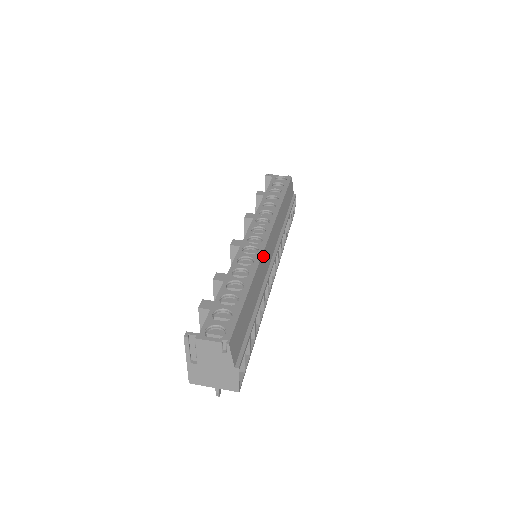
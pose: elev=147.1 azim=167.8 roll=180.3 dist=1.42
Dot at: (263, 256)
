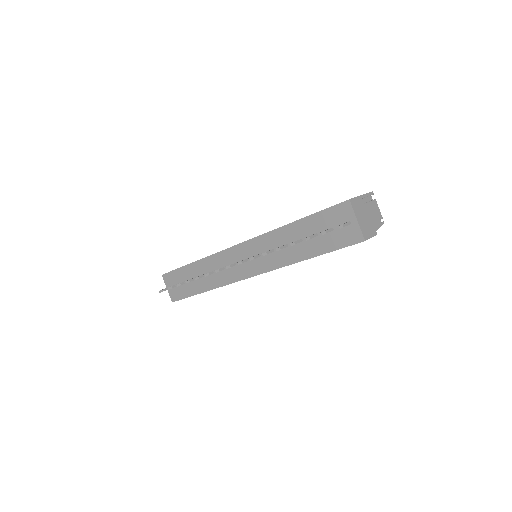
Dot at: occluded
